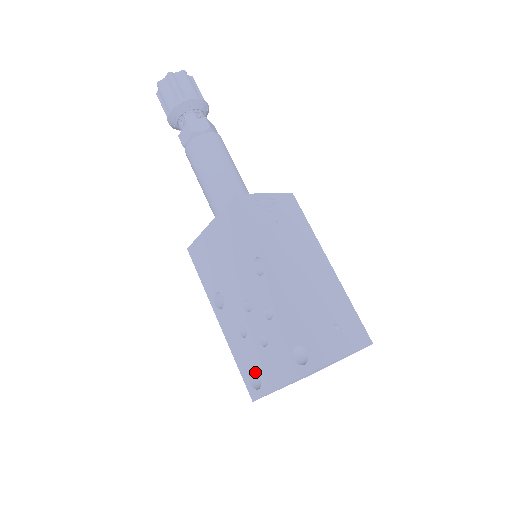
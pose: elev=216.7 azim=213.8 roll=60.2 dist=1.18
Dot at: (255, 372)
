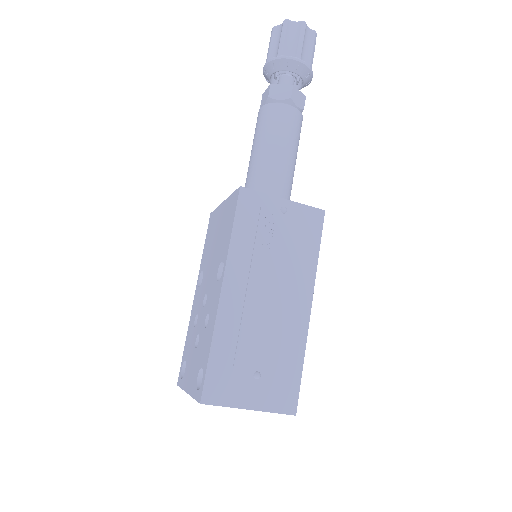
Dot at: (186, 362)
